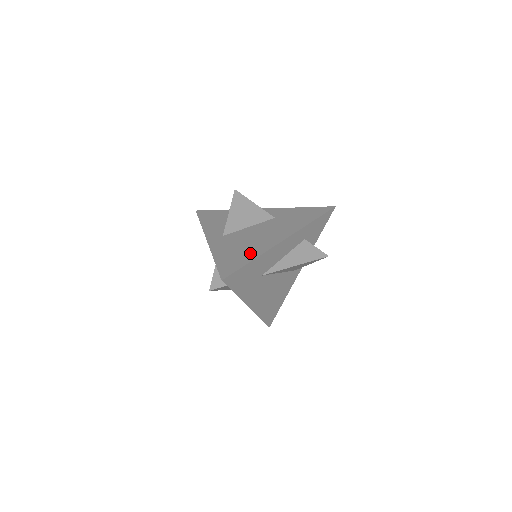
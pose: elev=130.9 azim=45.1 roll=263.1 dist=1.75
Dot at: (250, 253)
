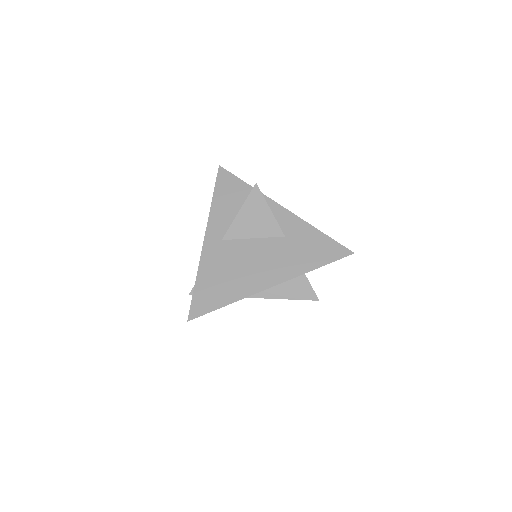
Dot at: (230, 291)
